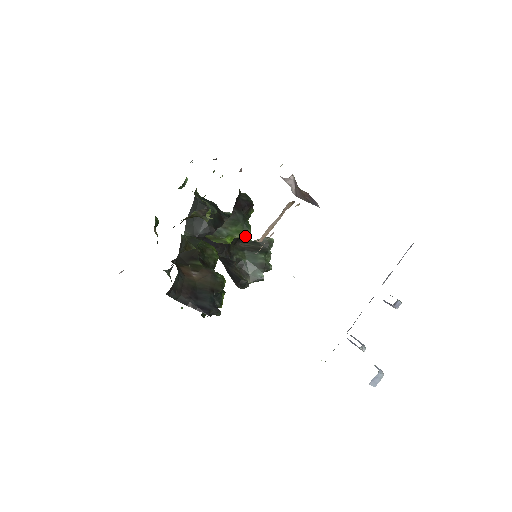
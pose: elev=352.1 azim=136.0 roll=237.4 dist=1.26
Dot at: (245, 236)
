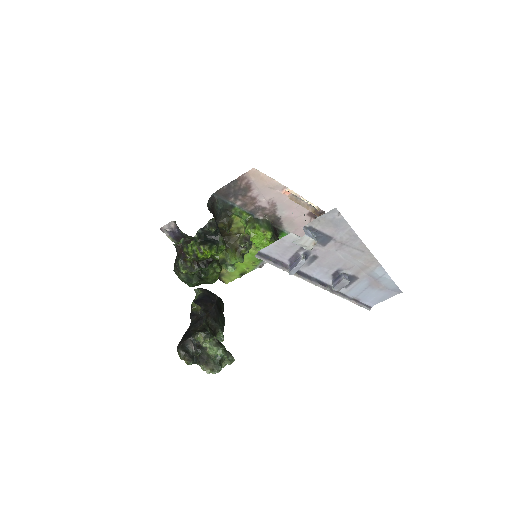
Dot at: (268, 231)
